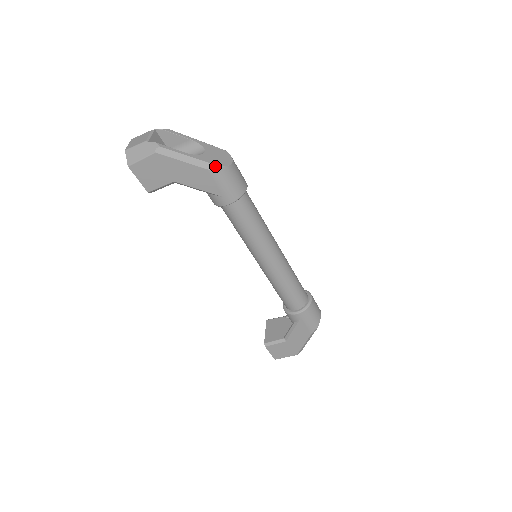
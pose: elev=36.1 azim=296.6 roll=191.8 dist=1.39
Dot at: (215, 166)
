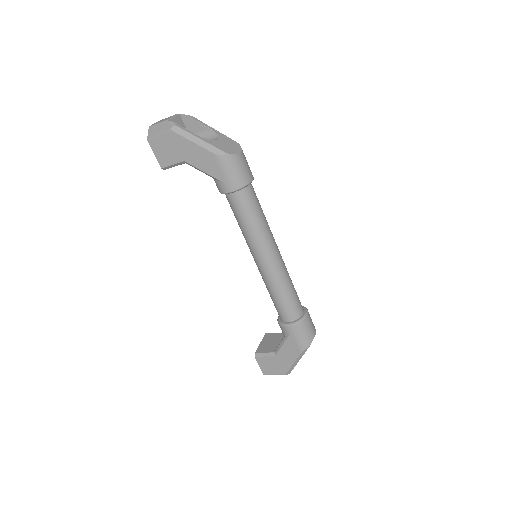
Dot at: (221, 152)
